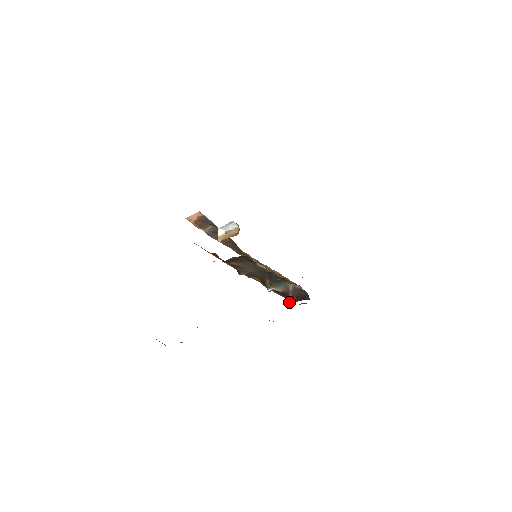
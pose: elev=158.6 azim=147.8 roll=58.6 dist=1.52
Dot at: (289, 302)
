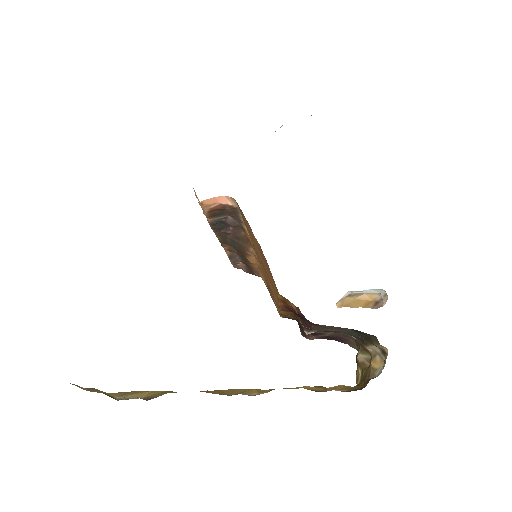
Dot at: (311, 338)
